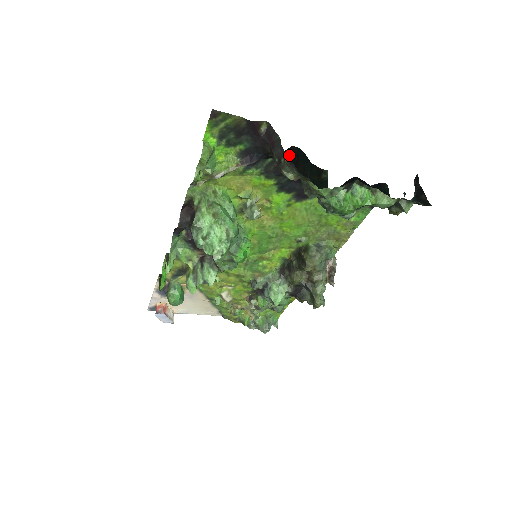
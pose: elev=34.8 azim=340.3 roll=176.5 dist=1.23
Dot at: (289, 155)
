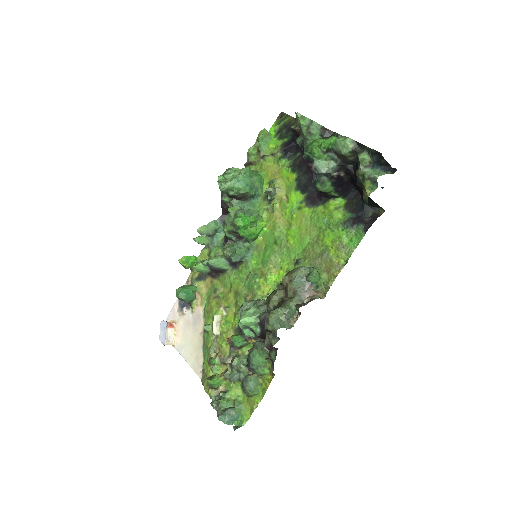
Dot at: occluded
